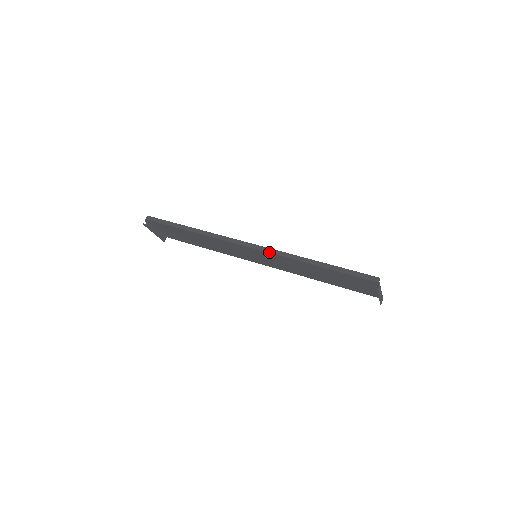
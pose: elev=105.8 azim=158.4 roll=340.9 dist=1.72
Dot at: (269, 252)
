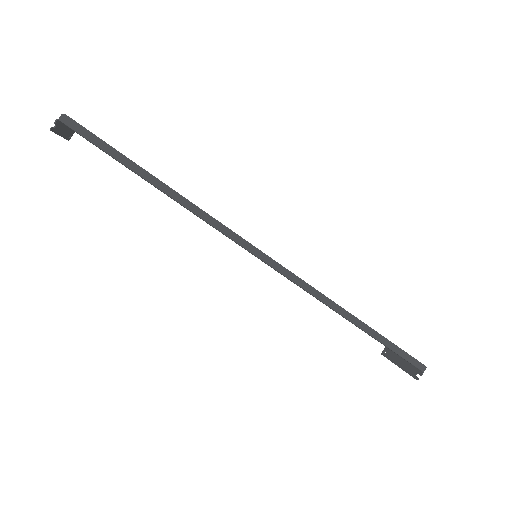
Dot at: (297, 284)
